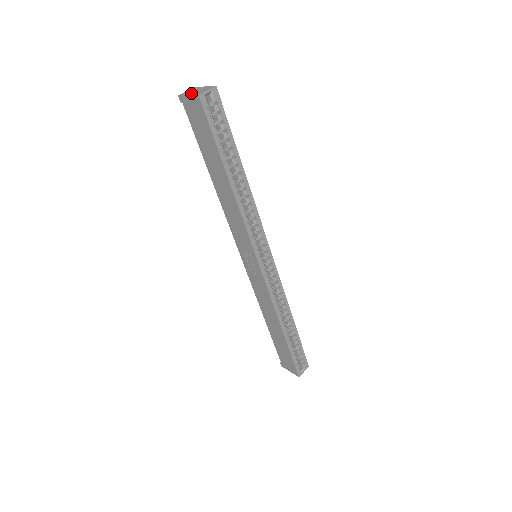
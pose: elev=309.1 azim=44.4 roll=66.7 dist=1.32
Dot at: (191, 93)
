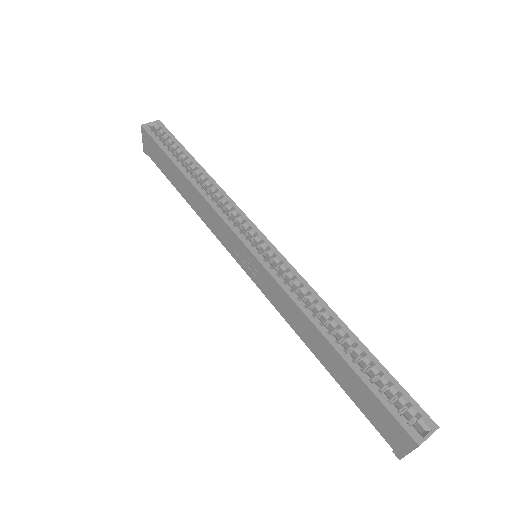
Dot at: occluded
